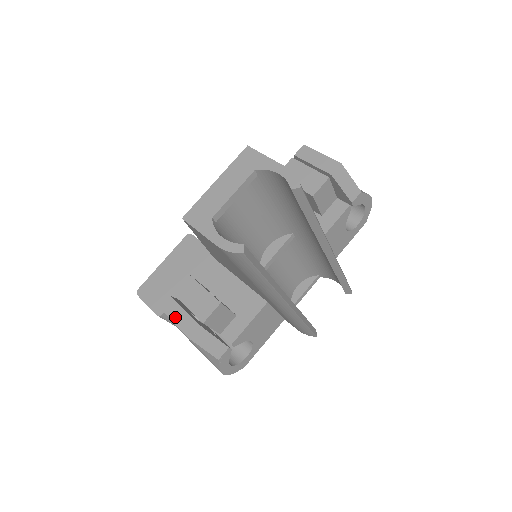
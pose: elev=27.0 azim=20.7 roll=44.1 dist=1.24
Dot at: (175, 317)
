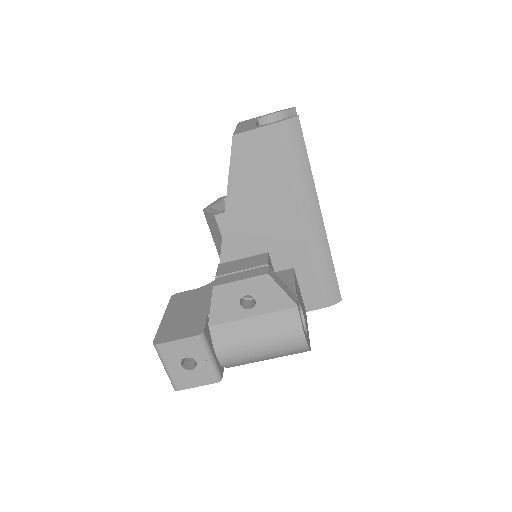
Dot at: (237, 278)
